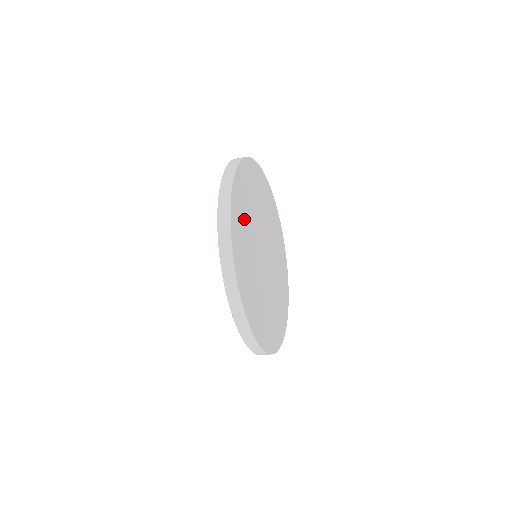
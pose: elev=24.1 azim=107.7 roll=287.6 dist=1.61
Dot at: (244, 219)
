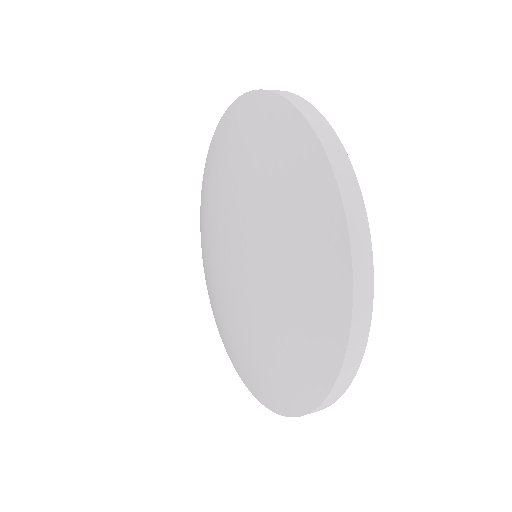
Dot at: occluded
